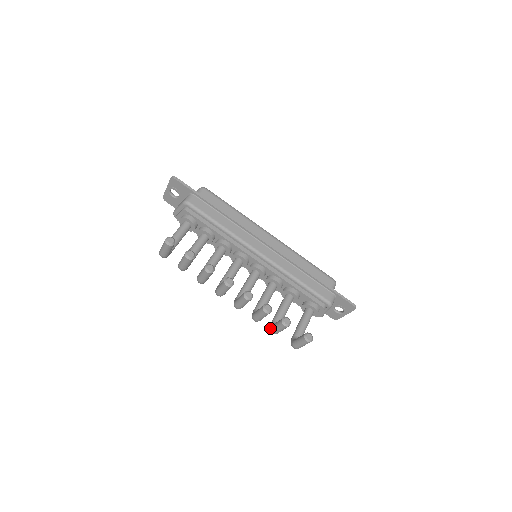
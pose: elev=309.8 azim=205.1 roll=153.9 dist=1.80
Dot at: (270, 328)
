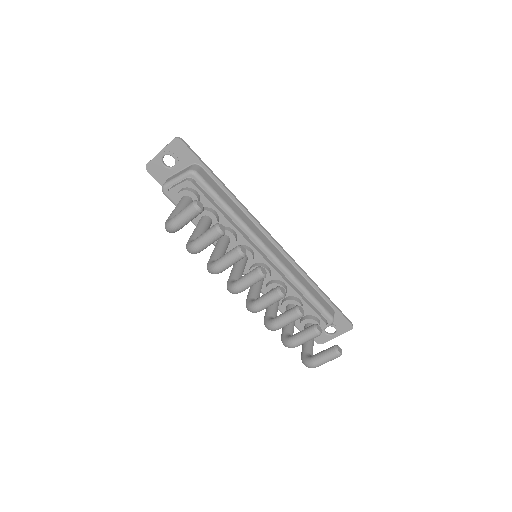
Dot at: (288, 340)
